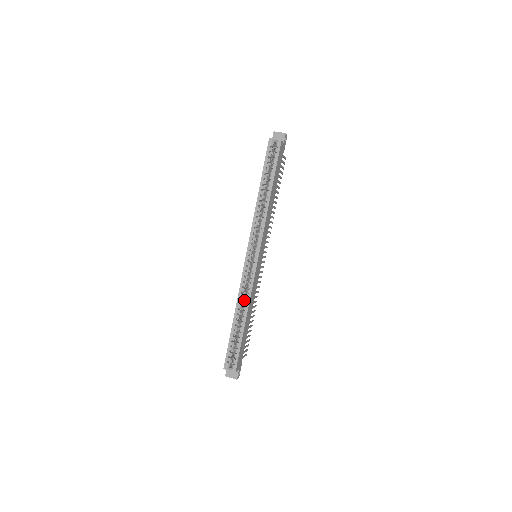
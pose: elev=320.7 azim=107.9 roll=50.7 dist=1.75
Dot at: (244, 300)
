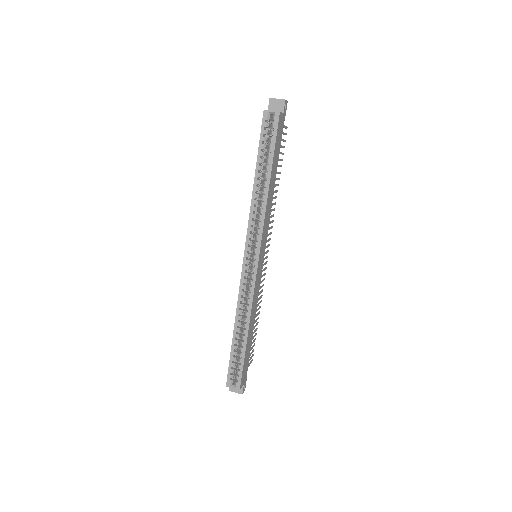
Dot at: (245, 309)
